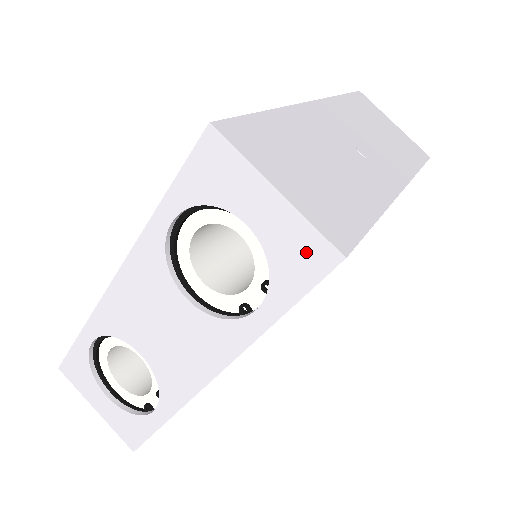
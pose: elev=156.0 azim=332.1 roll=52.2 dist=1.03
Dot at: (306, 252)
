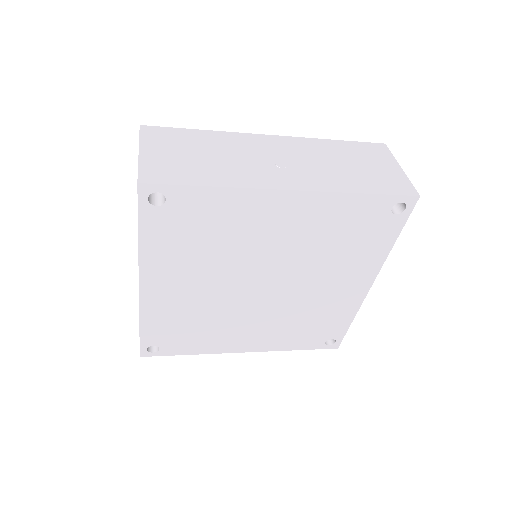
Dot at: occluded
